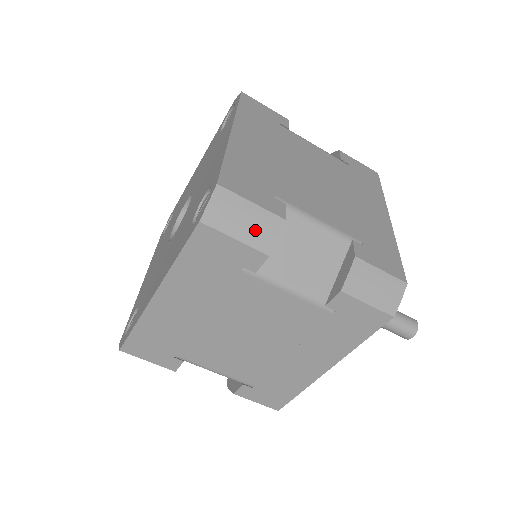
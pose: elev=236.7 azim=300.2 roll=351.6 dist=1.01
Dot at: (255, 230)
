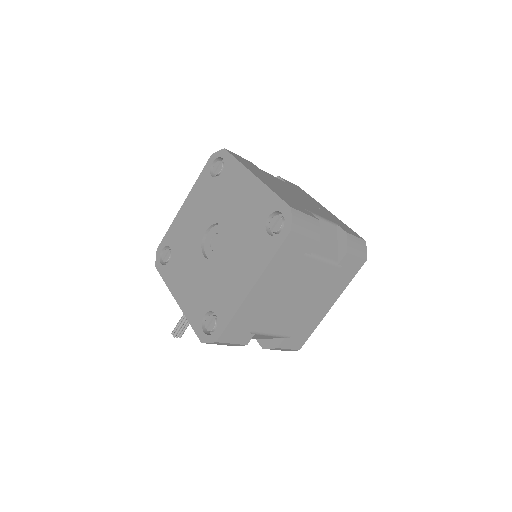
Dot at: (311, 229)
